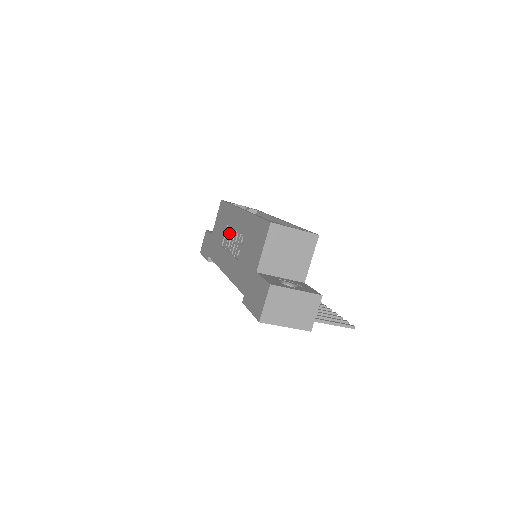
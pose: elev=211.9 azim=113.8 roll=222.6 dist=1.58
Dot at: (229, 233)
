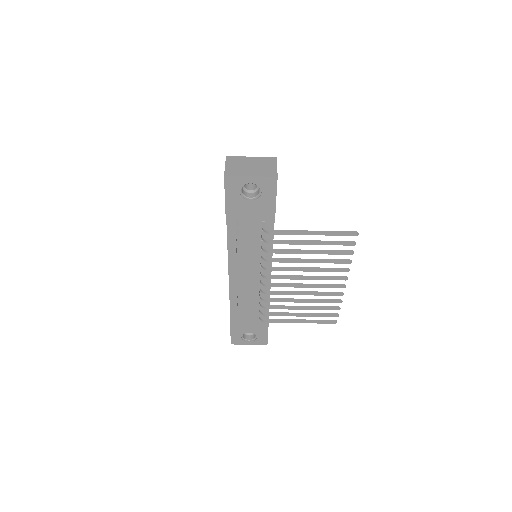
Dot at: occluded
